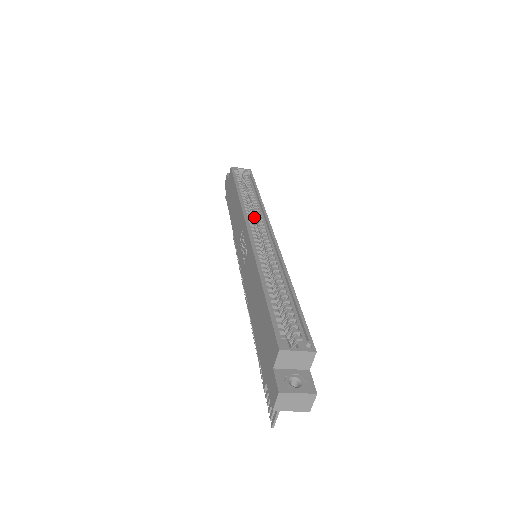
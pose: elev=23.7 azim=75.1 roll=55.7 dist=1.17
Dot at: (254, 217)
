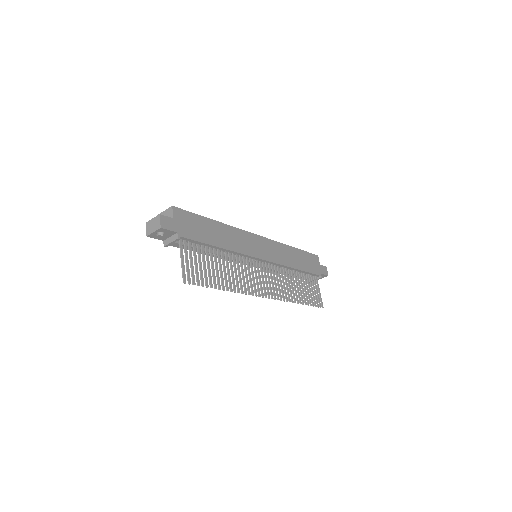
Dot at: occluded
